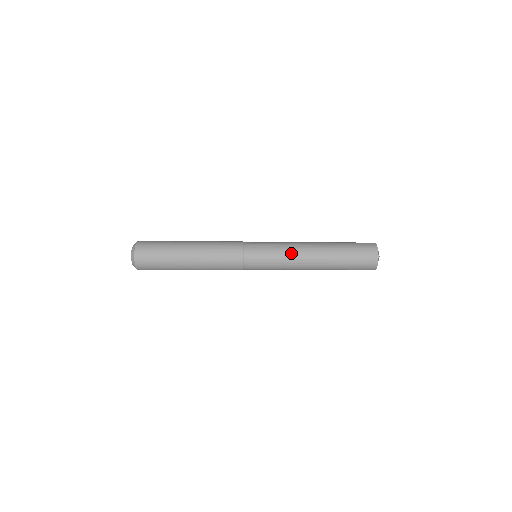
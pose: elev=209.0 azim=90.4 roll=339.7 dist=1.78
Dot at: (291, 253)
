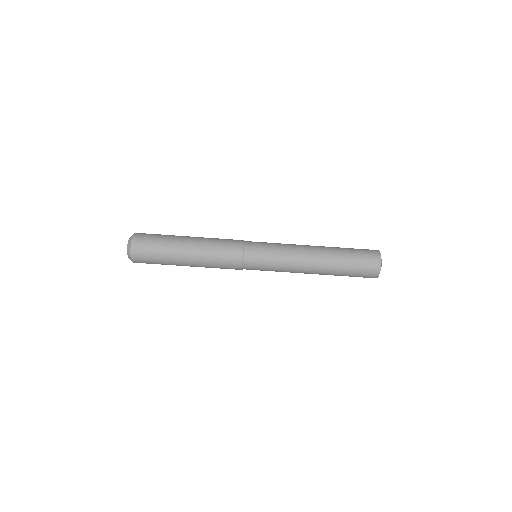
Dot at: (292, 257)
